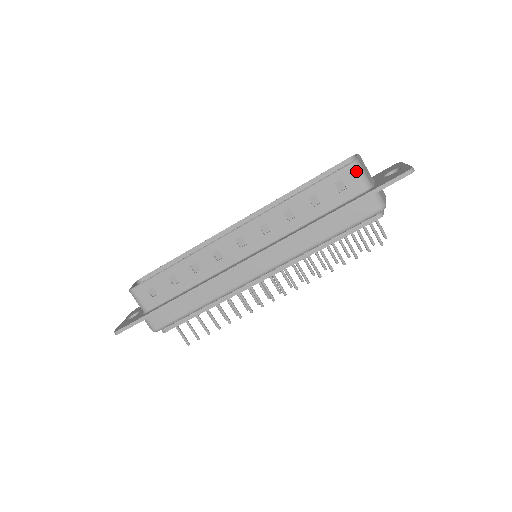
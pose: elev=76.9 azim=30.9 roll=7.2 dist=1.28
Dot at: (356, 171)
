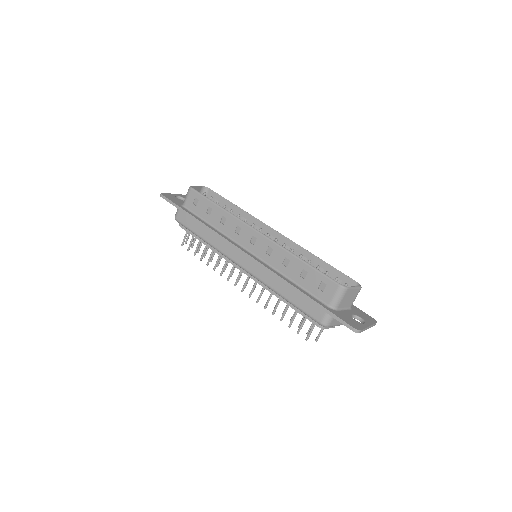
Dot at: (338, 292)
